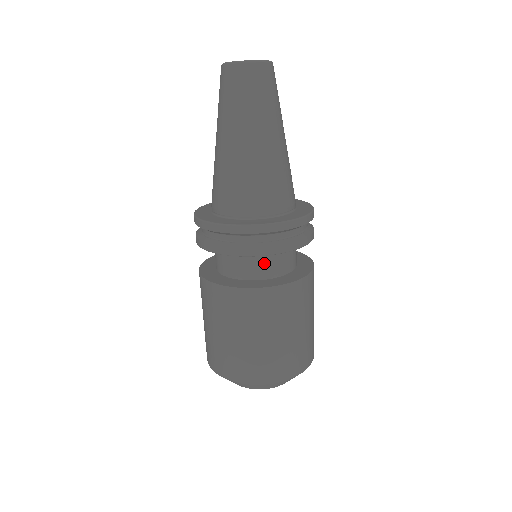
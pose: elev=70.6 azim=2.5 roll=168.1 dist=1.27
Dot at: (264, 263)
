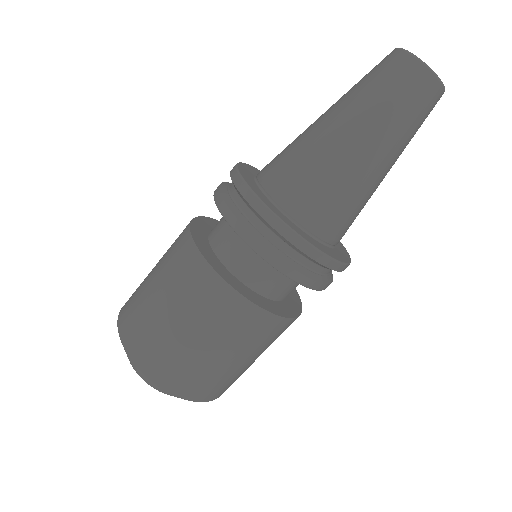
Dot at: (293, 286)
